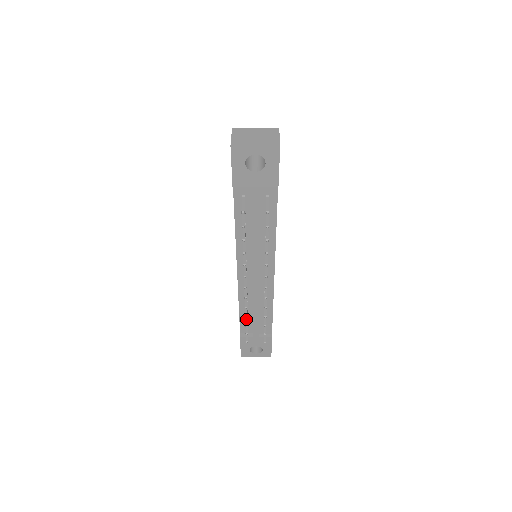
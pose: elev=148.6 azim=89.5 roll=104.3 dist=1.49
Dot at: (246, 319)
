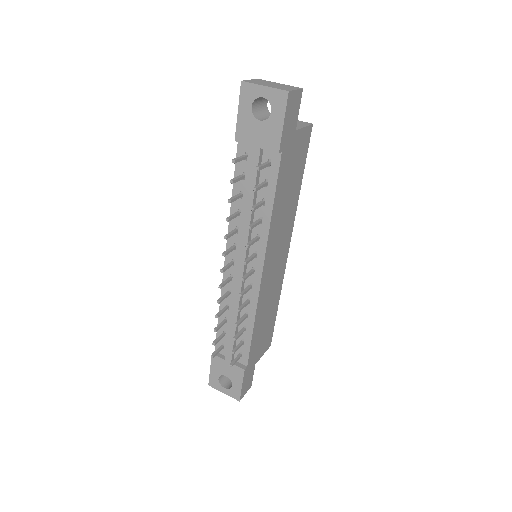
Dot at: (219, 325)
